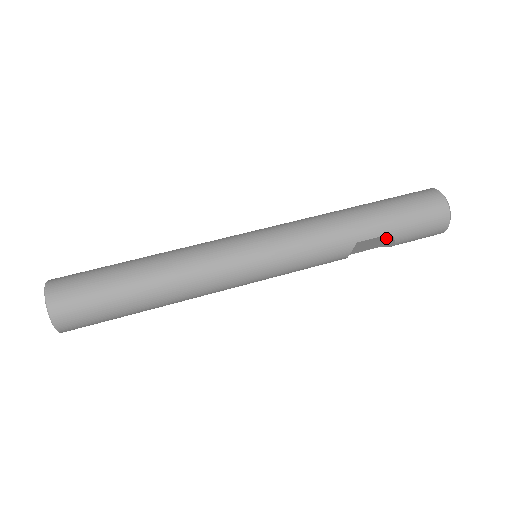
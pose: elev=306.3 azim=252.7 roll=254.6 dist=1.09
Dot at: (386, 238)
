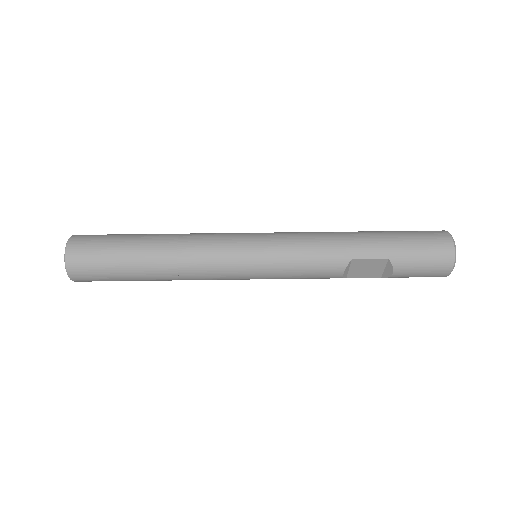
Dot at: (385, 264)
